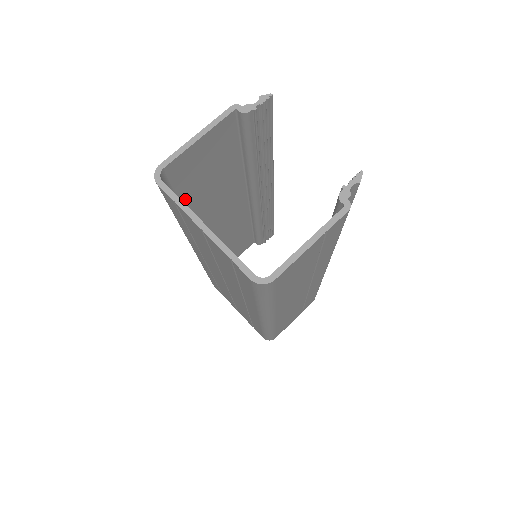
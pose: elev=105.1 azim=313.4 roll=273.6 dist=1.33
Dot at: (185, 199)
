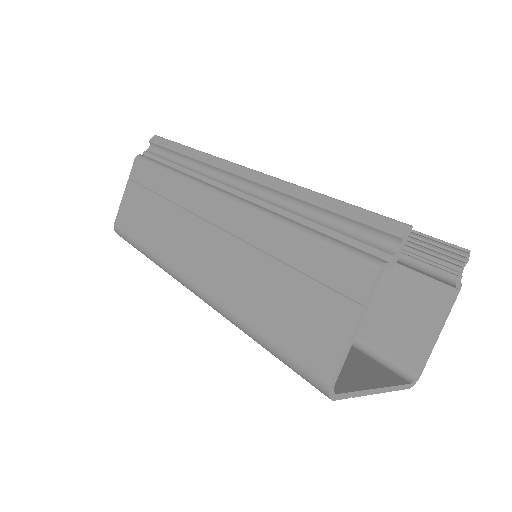
Dot at: (269, 327)
